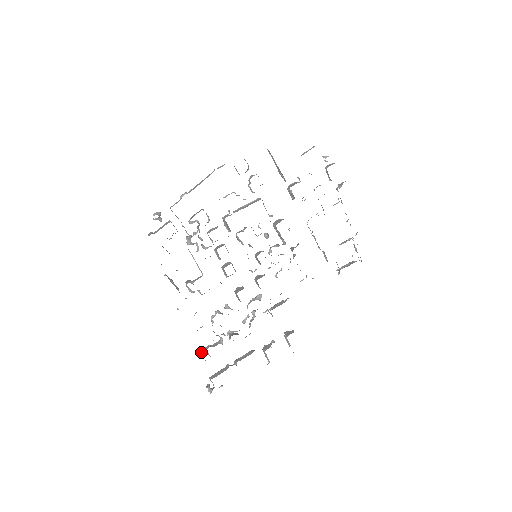
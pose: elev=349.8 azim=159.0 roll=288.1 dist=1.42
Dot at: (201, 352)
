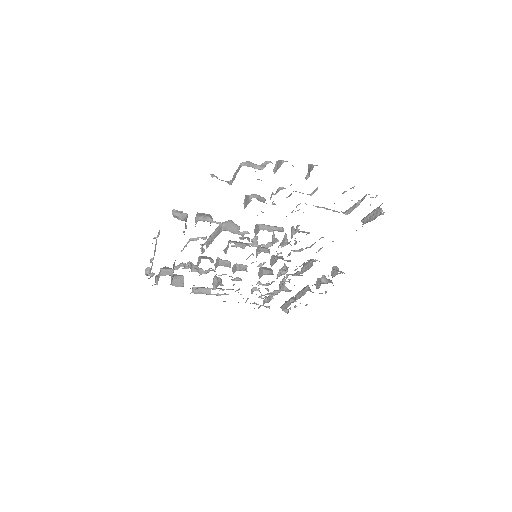
Dot at: (260, 306)
